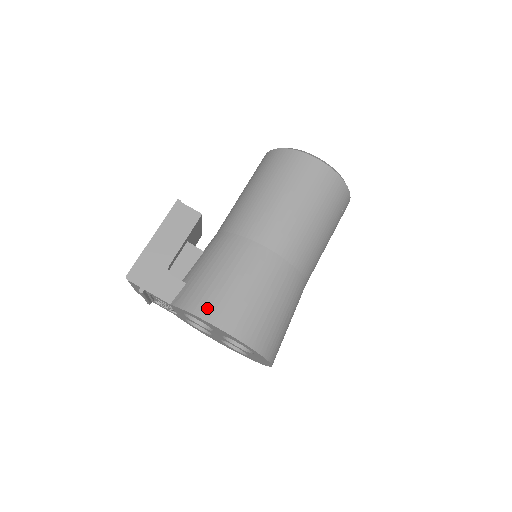
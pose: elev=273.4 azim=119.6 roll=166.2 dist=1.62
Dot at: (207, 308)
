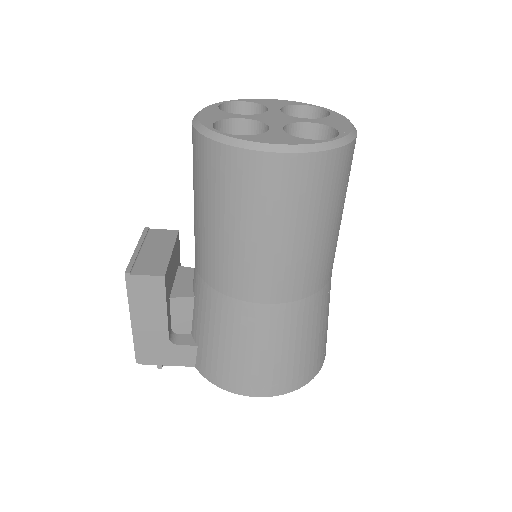
Dot at: (233, 383)
